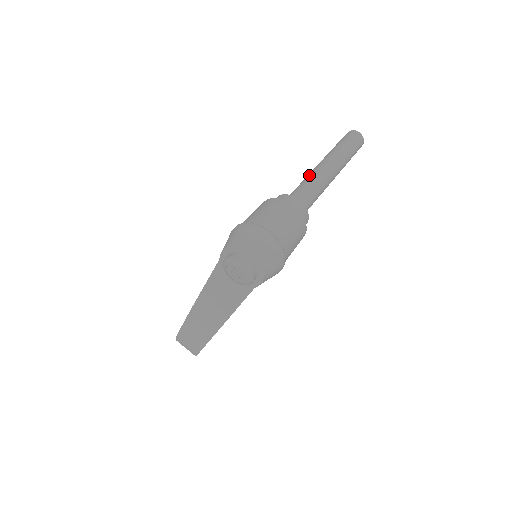
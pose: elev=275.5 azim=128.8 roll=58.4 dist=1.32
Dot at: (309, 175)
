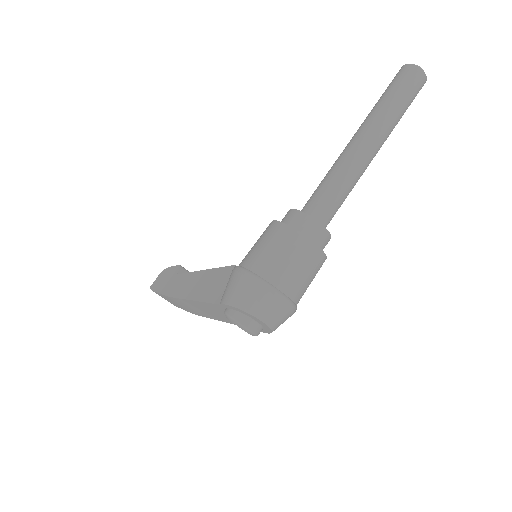
Dot at: (343, 165)
